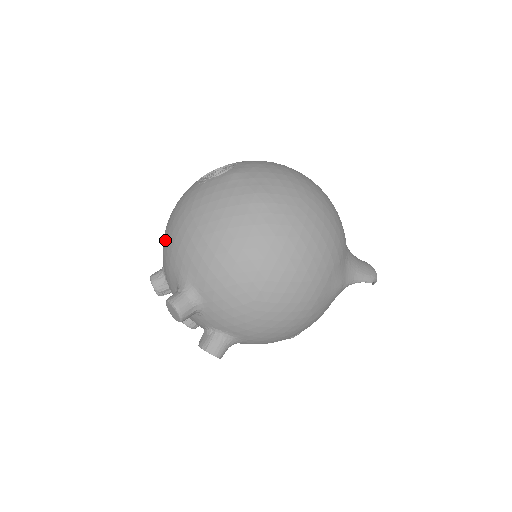
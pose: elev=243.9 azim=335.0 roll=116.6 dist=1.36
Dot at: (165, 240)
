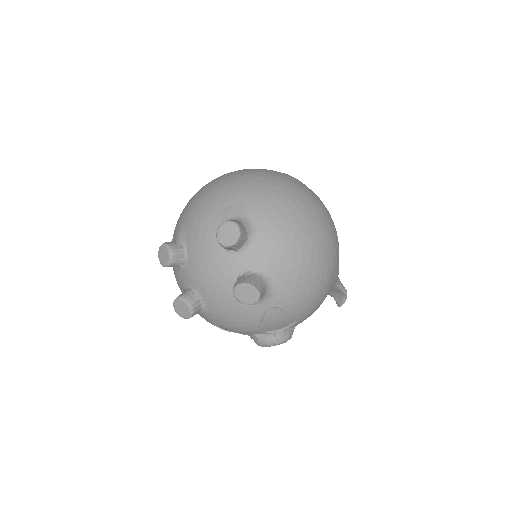
Dot at: (201, 199)
